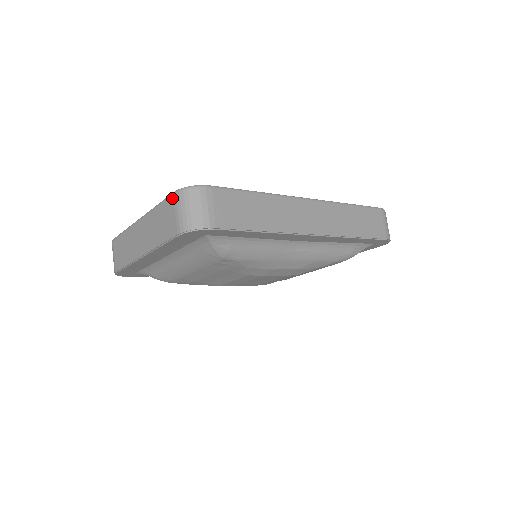
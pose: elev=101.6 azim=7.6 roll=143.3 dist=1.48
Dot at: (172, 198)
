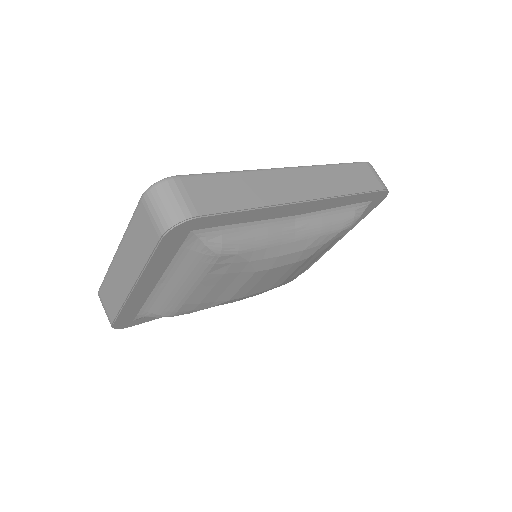
Dot at: (141, 204)
